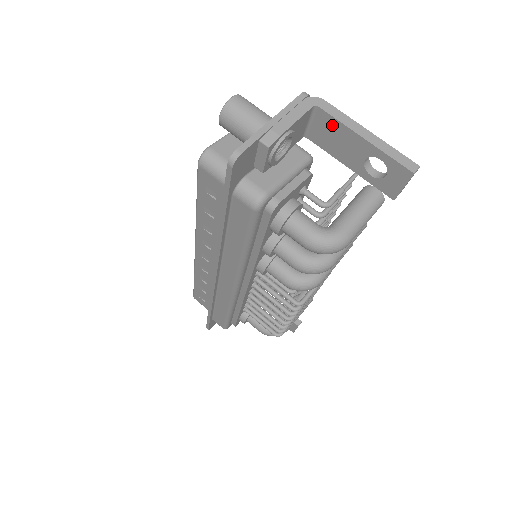
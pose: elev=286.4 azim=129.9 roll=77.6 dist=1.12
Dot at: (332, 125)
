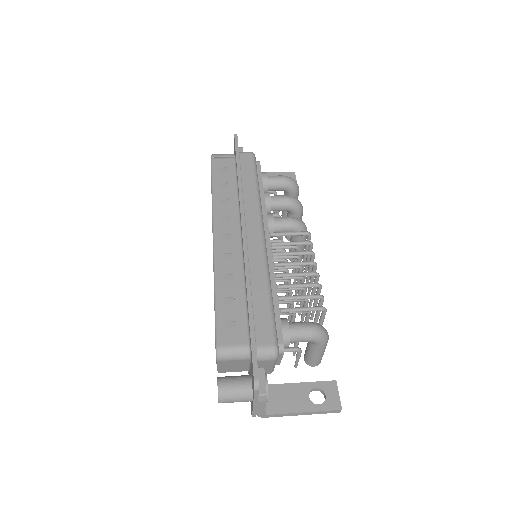
Dot at: occluded
